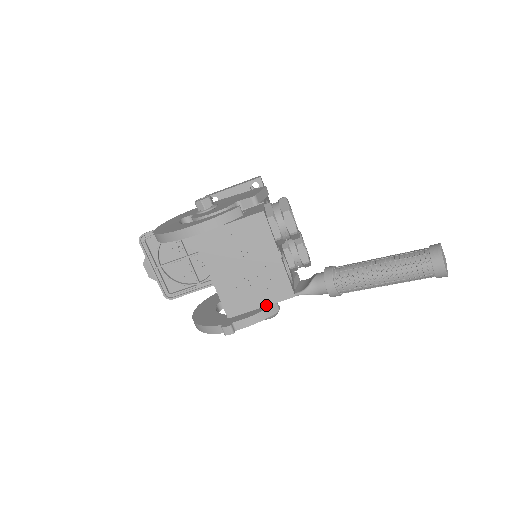
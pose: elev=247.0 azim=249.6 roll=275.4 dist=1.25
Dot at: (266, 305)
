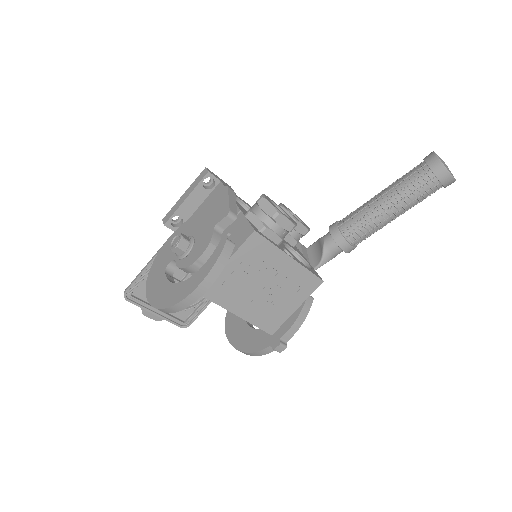
Dot at: (300, 304)
